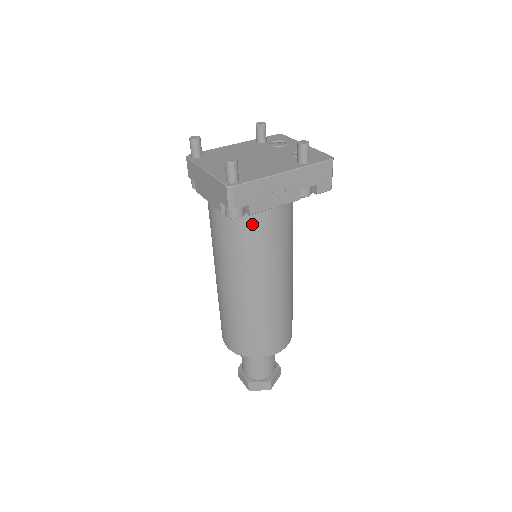
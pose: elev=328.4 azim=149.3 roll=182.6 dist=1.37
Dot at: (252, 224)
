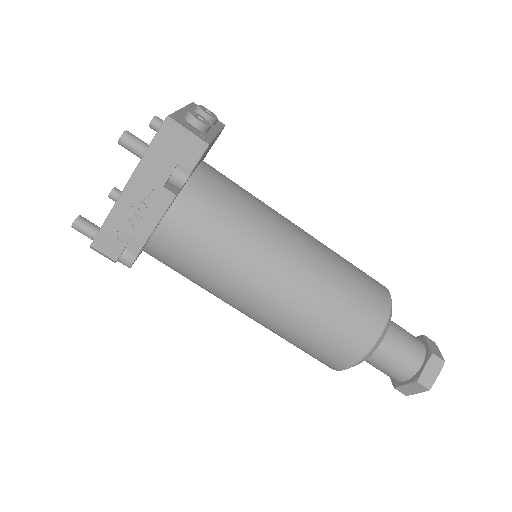
Dot at: (164, 254)
